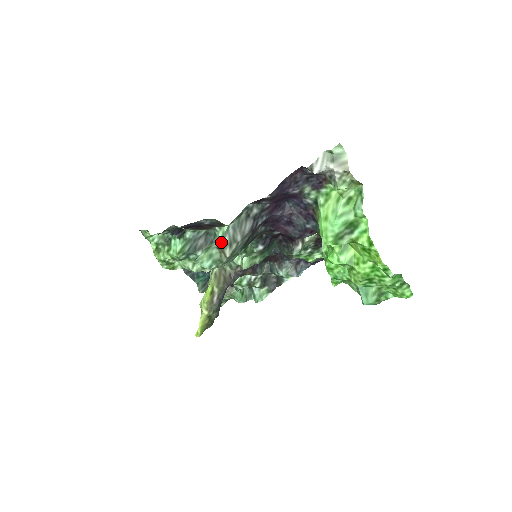
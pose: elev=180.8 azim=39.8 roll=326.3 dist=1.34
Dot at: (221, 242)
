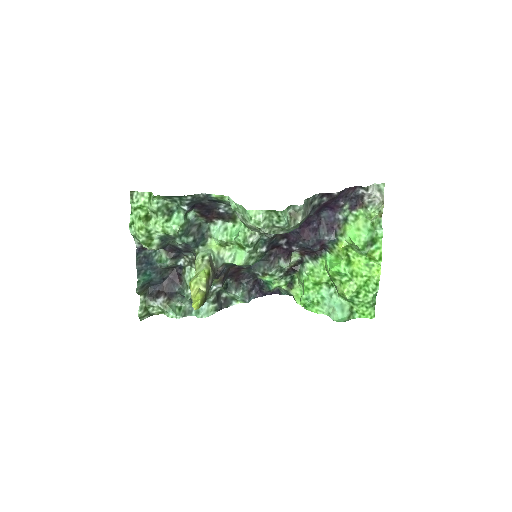
Dot at: (301, 207)
